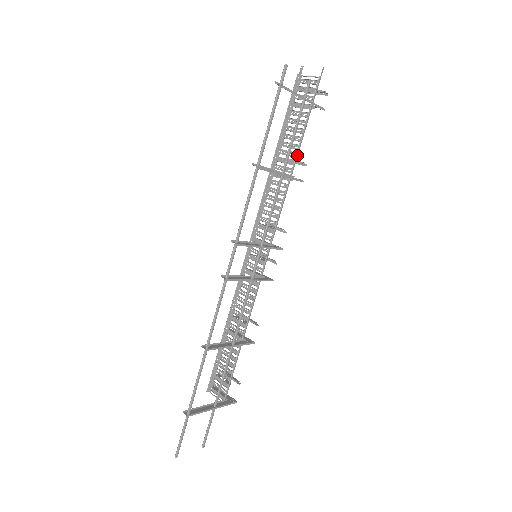
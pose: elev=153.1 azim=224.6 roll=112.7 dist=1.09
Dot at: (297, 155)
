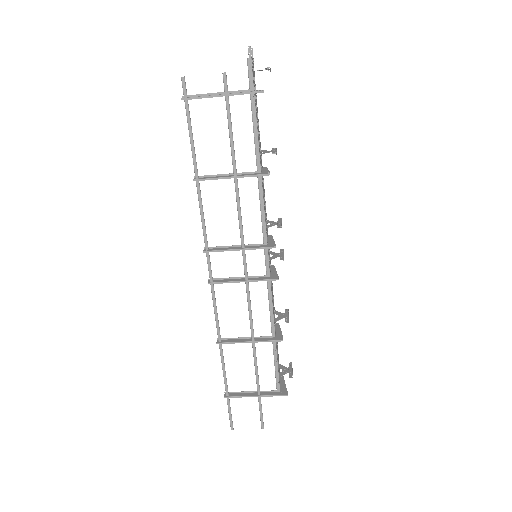
Dot at: (258, 148)
